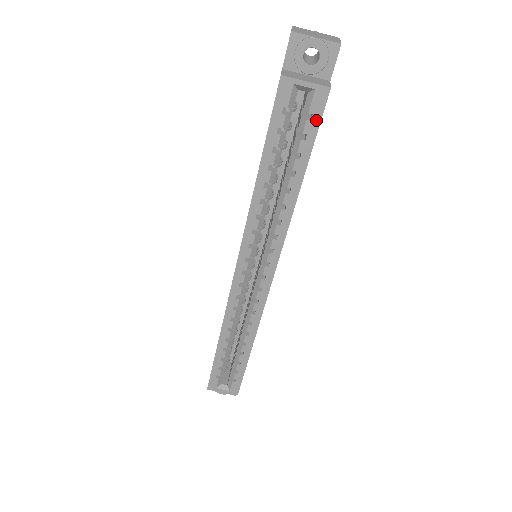
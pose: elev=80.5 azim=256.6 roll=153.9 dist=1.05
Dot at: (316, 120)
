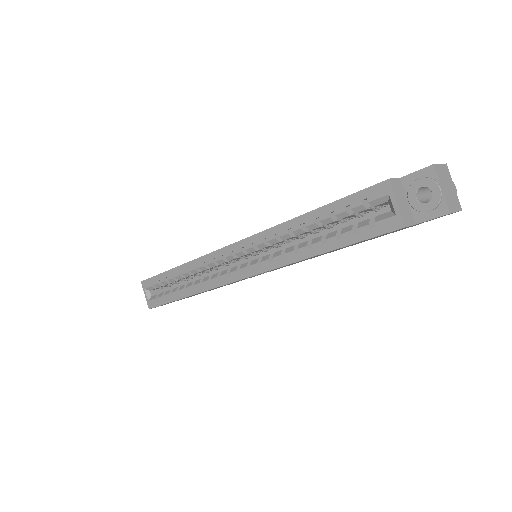
Dot at: (374, 232)
